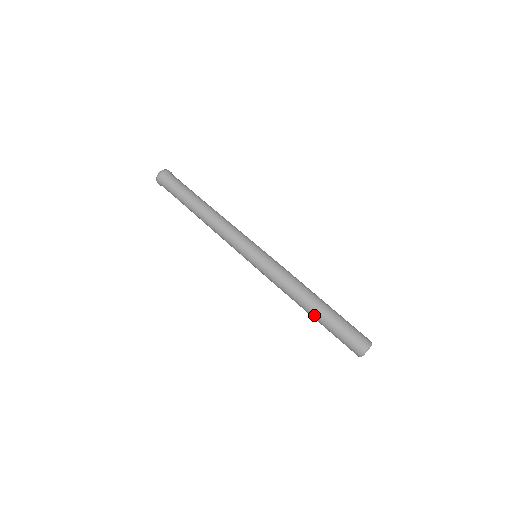
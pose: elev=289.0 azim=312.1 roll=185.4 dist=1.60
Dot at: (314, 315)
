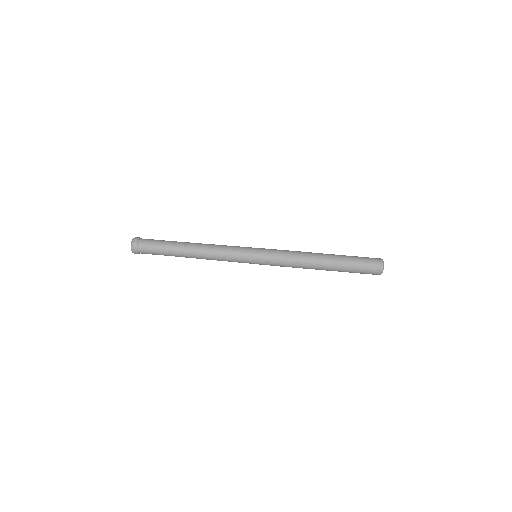
Dot at: (330, 267)
